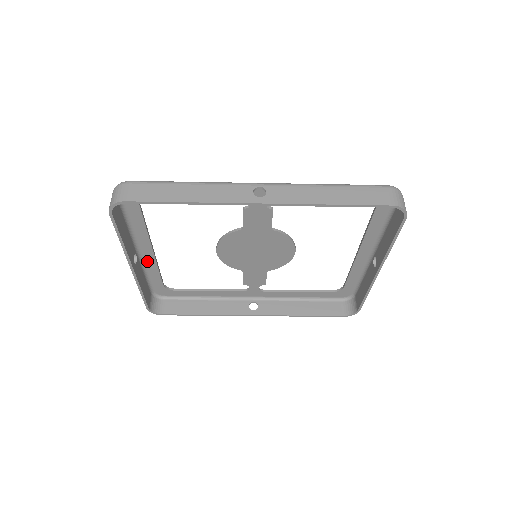
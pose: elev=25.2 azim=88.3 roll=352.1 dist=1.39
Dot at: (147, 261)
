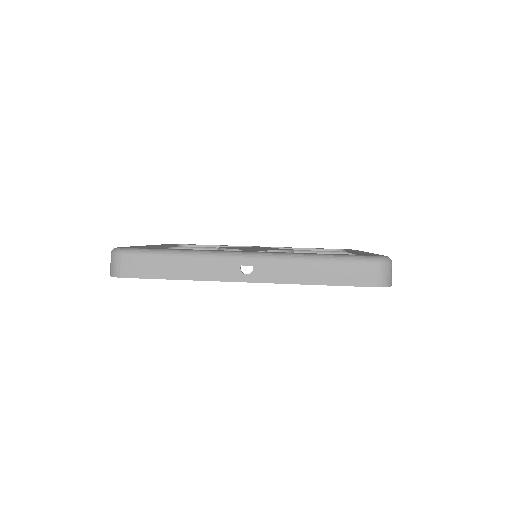
Dot at: occluded
